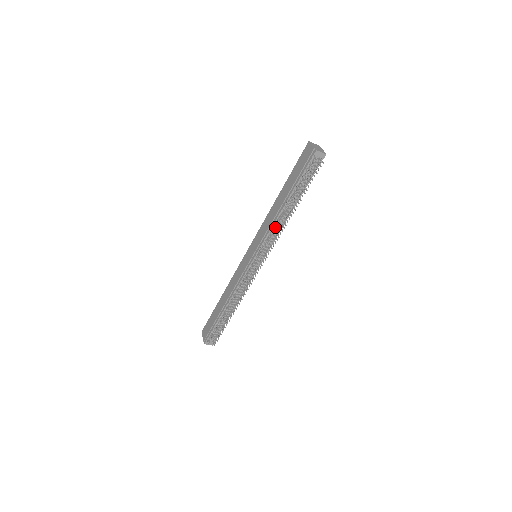
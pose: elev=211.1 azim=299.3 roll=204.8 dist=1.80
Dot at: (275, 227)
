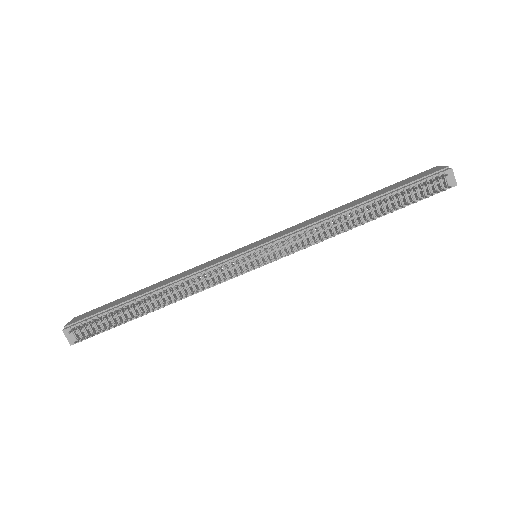
Dot at: (323, 225)
